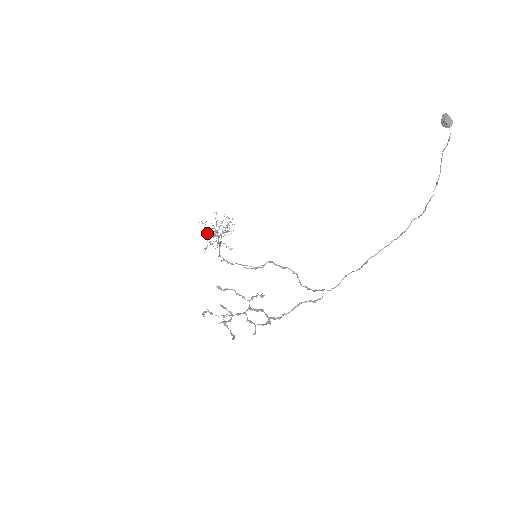
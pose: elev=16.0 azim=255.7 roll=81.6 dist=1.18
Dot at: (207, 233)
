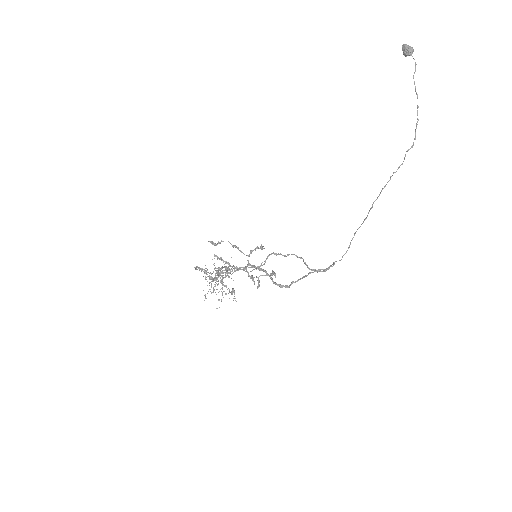
Dot at: (207, 281)
